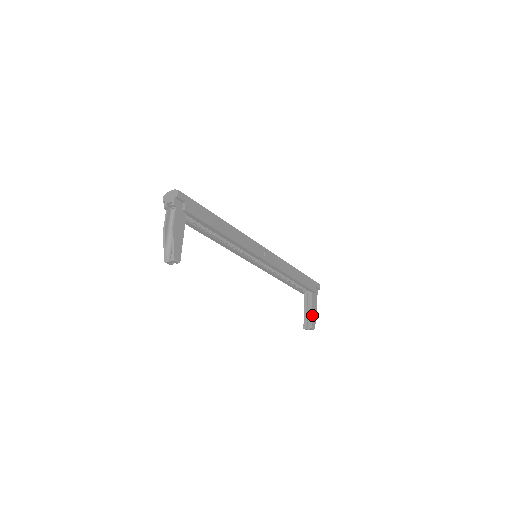
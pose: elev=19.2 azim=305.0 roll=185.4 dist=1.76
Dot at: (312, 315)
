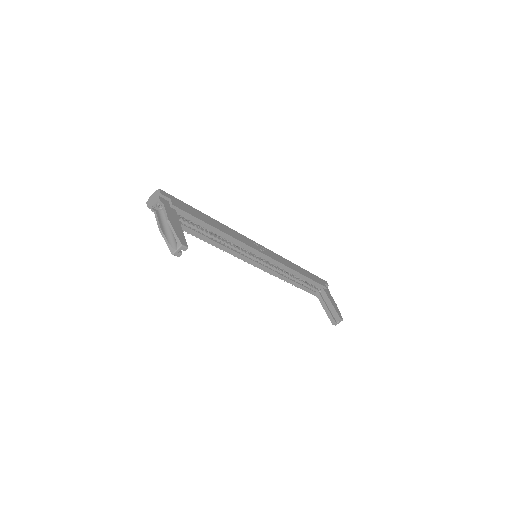
Dot at: (334, 308)
